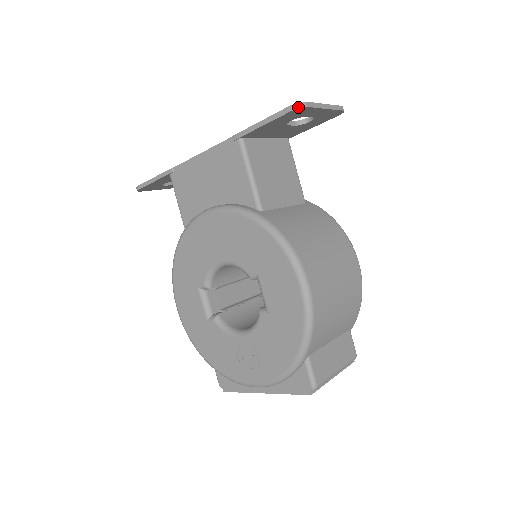
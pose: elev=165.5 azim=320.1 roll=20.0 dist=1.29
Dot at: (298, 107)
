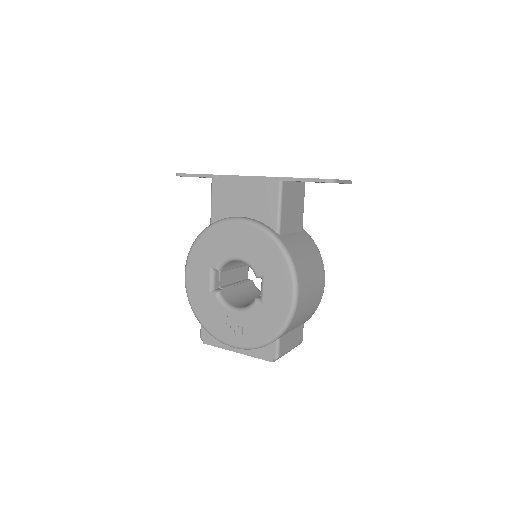
Dot at: (331, 182)
